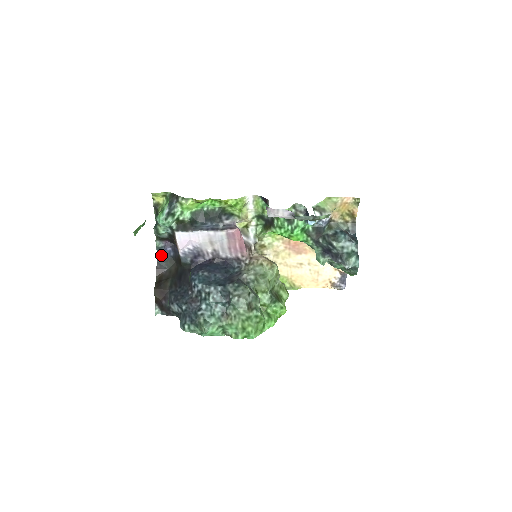
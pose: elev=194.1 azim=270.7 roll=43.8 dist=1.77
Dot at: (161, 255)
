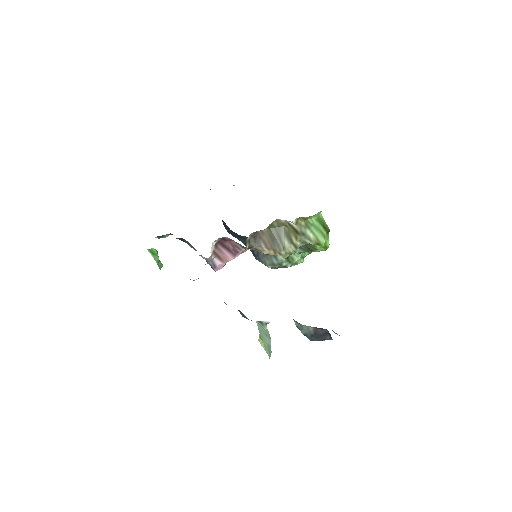
Dot at: occluded
